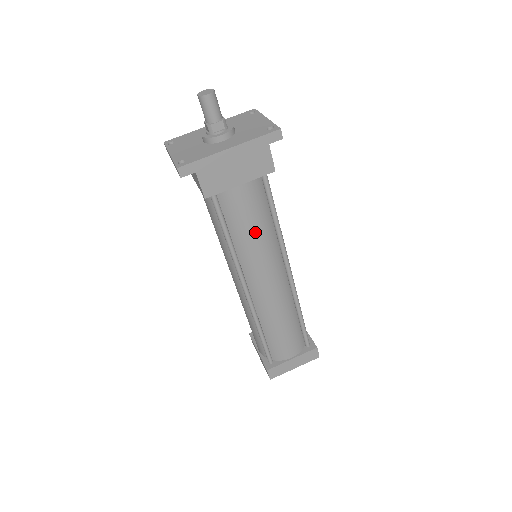
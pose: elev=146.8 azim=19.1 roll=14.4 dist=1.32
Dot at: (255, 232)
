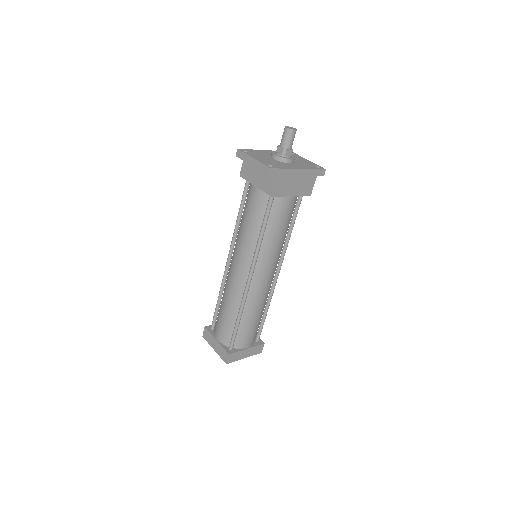
Dot at: (280, 234)
